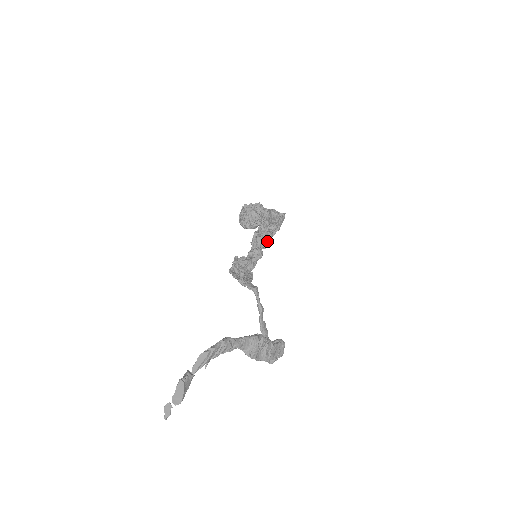
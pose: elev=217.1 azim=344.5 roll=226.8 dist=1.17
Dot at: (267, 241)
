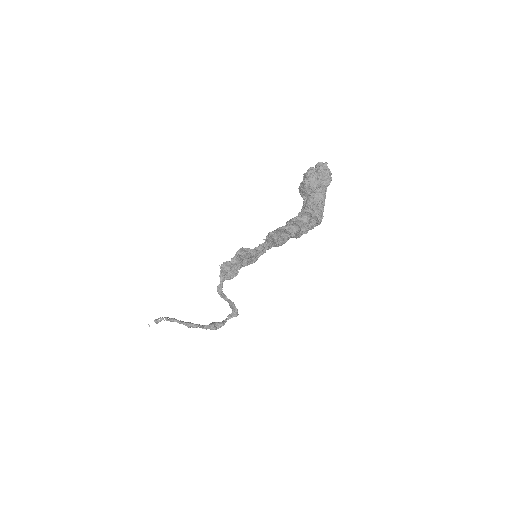
Dot at: (277, 245)
